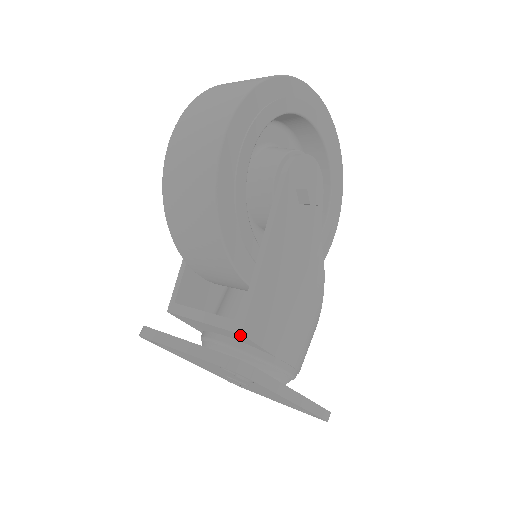
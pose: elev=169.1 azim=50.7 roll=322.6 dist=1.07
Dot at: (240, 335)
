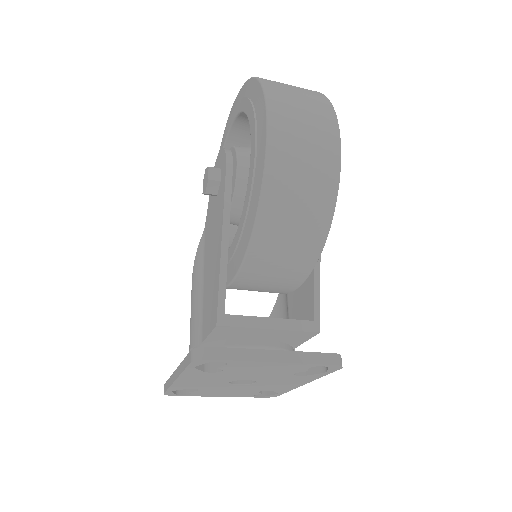
Dot at: (312, 334)
